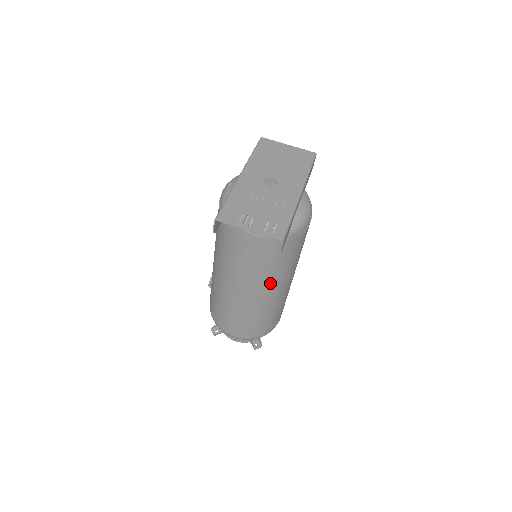
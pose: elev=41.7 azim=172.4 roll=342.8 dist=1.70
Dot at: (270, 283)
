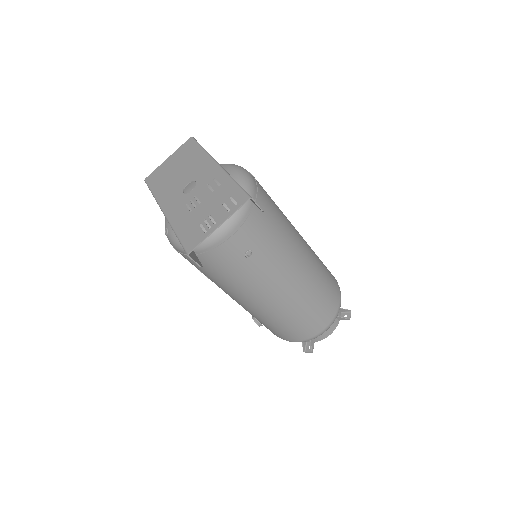
Dot at: (290, 253)
